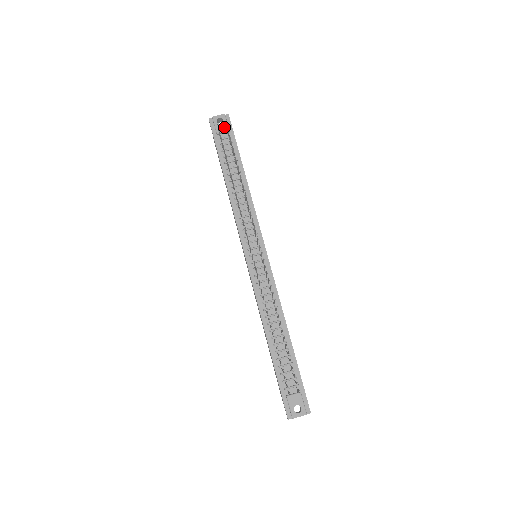
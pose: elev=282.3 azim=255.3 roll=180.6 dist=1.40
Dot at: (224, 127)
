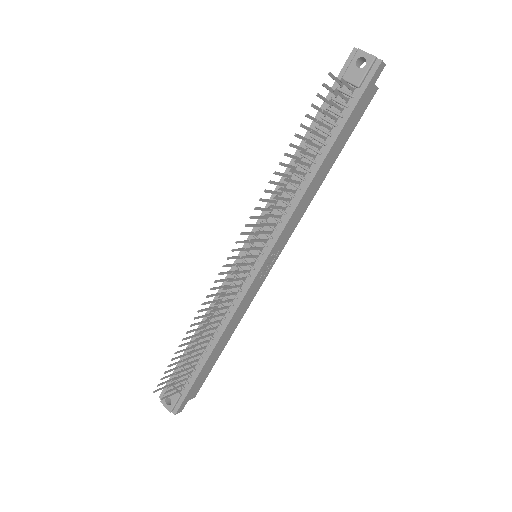
Dot at: (357, 76)
